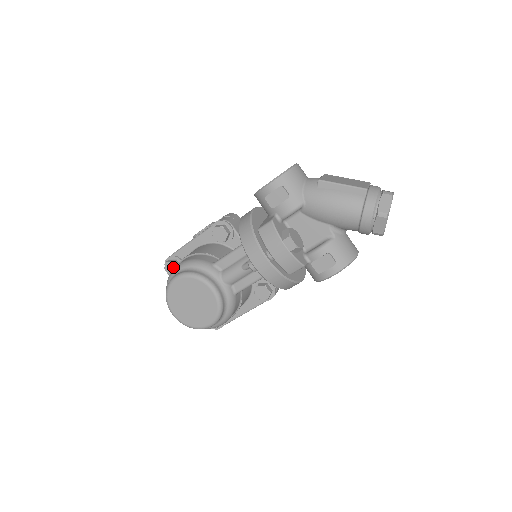
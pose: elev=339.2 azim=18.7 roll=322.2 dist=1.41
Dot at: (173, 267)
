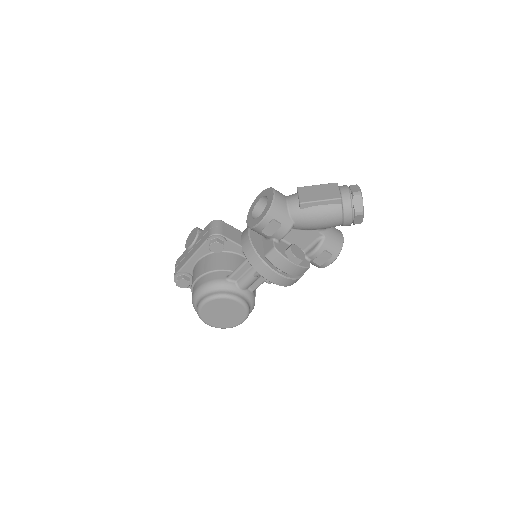
Dot at: (184, 282)
